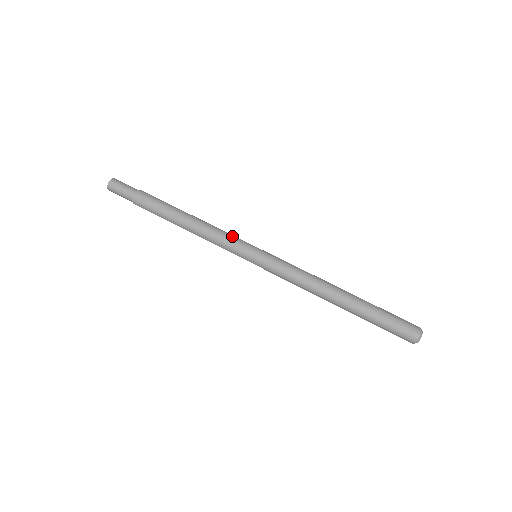
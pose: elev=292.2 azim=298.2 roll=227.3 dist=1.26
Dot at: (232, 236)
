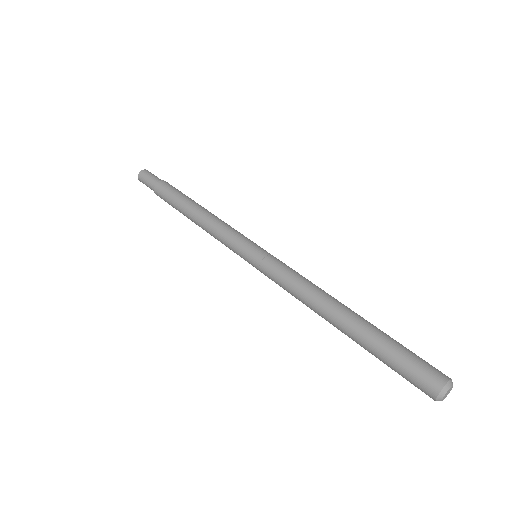
Dot at: occluded
